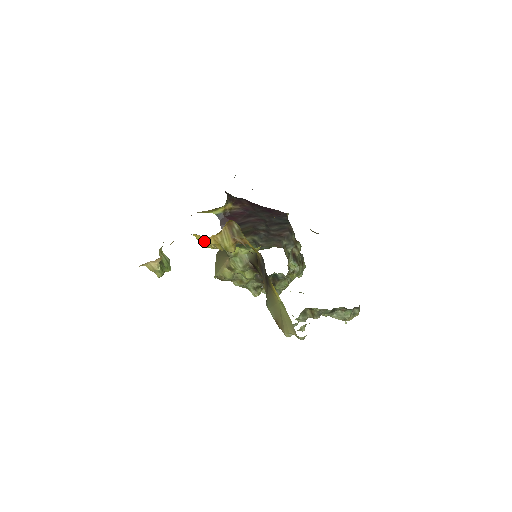
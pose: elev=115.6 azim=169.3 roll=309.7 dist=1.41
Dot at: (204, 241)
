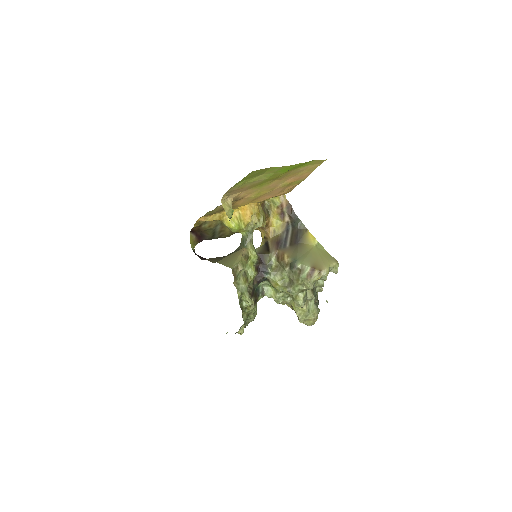
Dot at: (250, 209)
